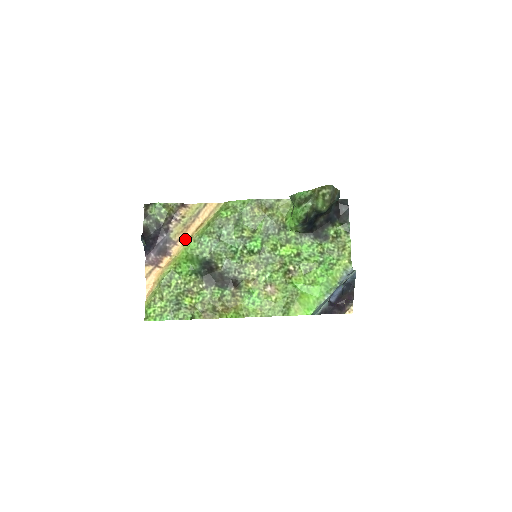
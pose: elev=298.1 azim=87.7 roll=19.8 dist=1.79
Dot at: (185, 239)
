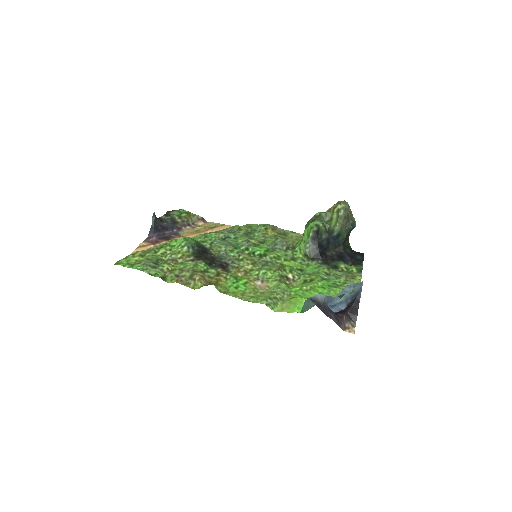
Dot at: (192, 236)
